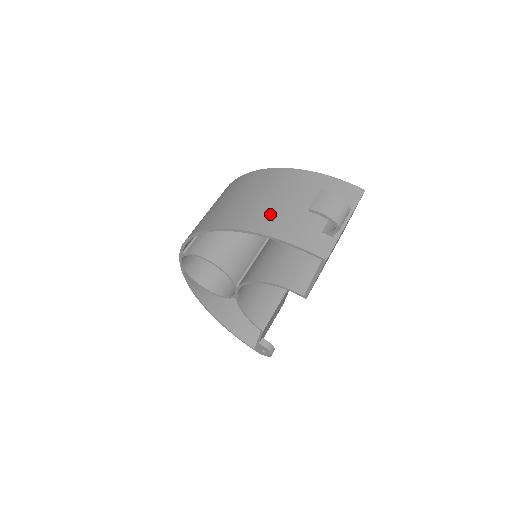
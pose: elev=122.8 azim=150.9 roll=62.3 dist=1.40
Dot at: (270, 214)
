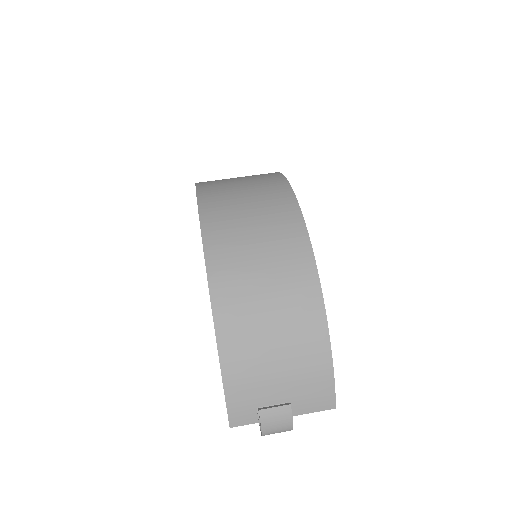
Dot at: (249, 347)
